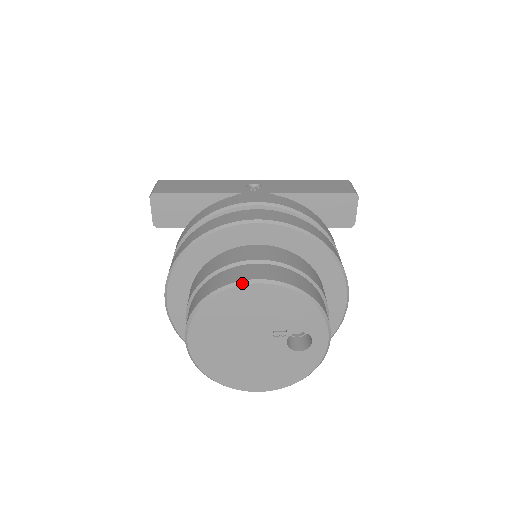
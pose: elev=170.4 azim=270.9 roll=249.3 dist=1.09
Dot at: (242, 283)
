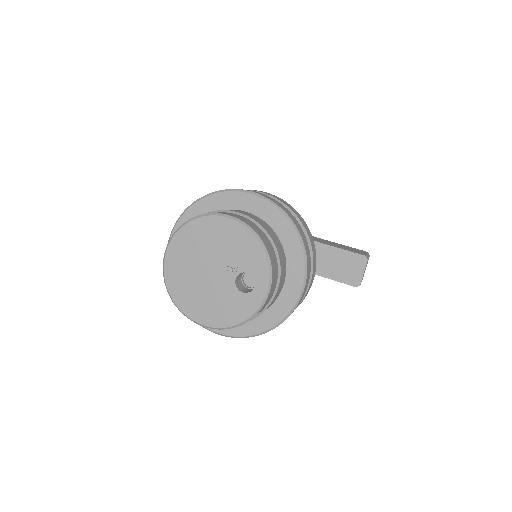
Dot at: (216, 214)
